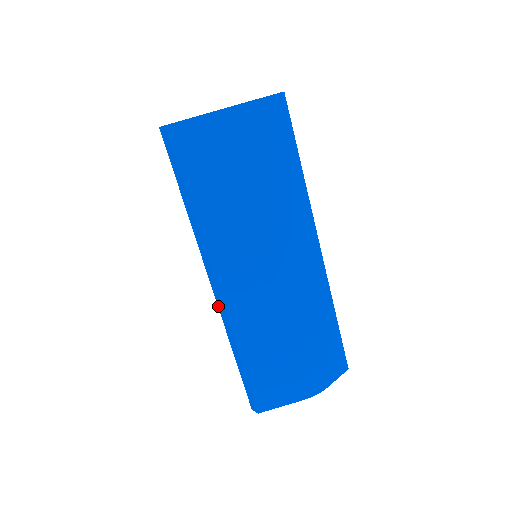
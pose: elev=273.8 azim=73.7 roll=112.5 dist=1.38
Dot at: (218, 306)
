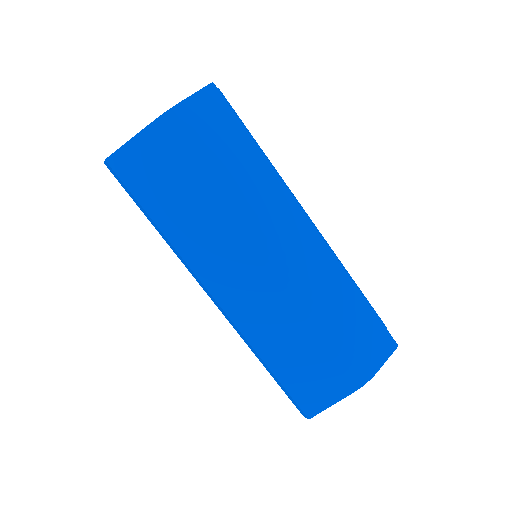
Dot at: (226, 318)
